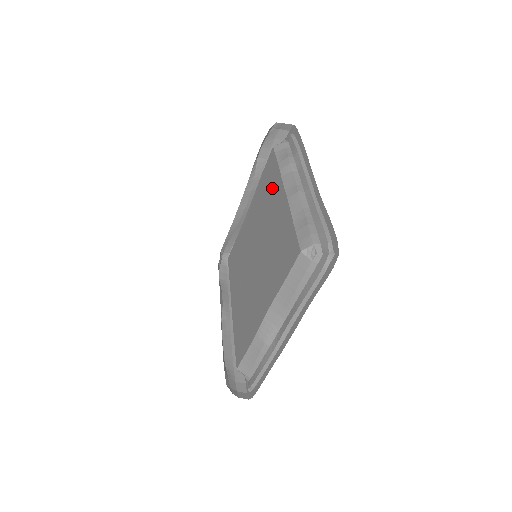
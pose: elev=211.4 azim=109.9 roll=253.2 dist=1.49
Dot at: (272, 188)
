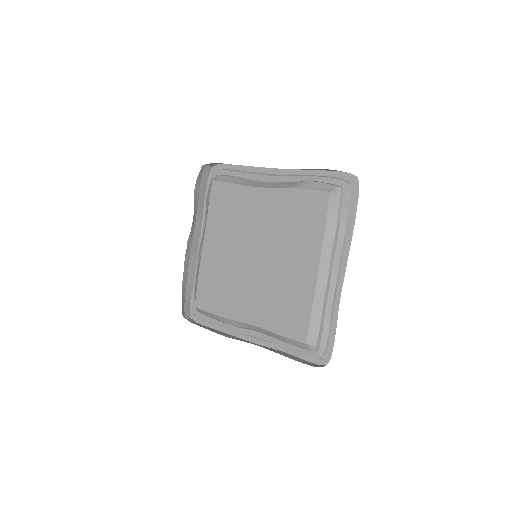
Dot at: (306, 235)
